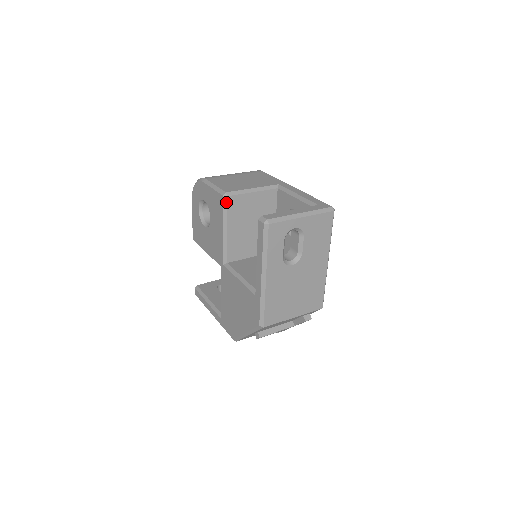
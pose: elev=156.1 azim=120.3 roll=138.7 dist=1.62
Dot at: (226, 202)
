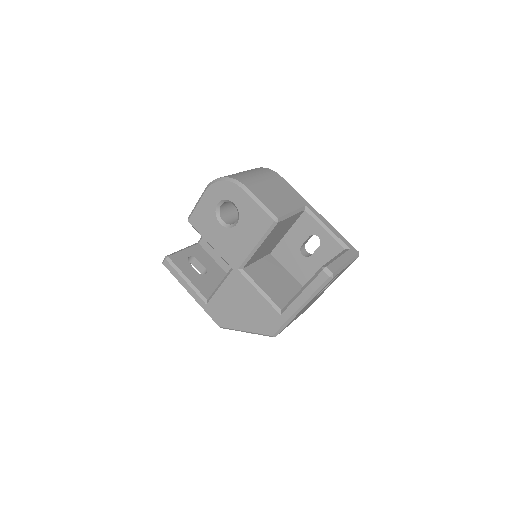
Dot at: (274, 226)
